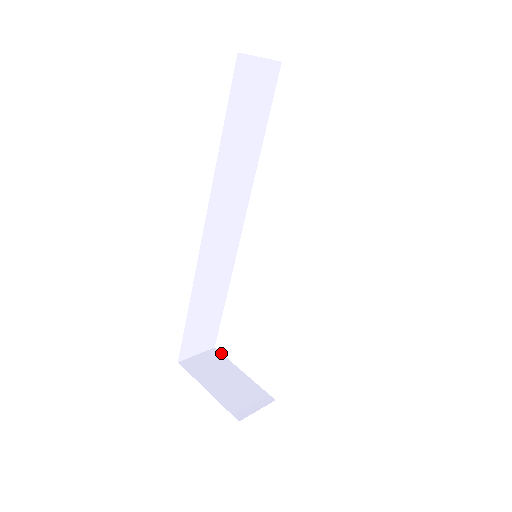
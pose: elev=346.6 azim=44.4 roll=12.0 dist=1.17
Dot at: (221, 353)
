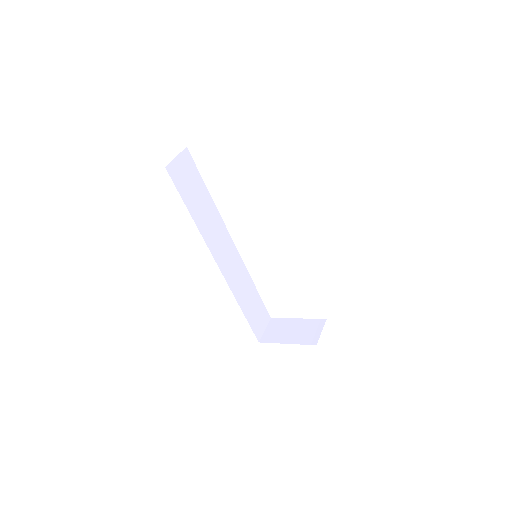
Dot at: (277, 318)
